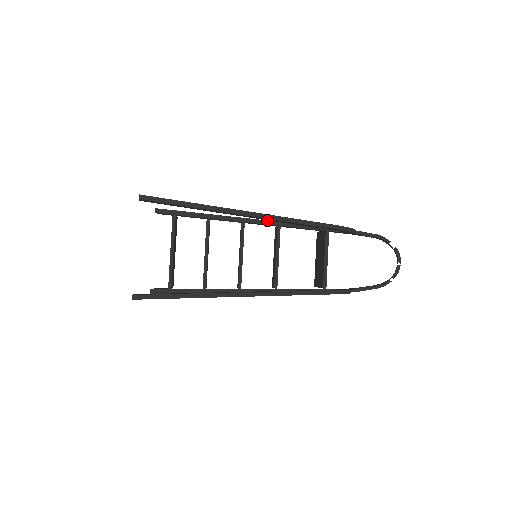
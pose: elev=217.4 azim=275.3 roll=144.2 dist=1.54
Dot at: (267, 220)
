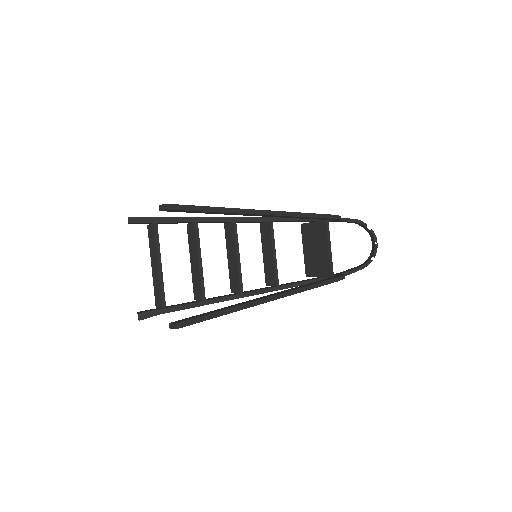
Dot at: (257, 217)
